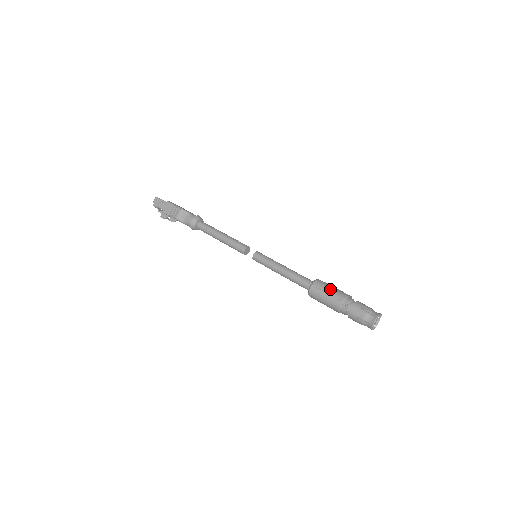
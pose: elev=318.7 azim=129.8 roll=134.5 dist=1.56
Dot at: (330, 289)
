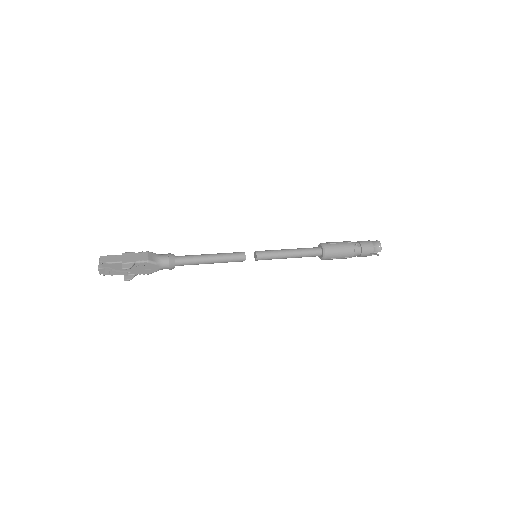
Dot at: (336, 242)
